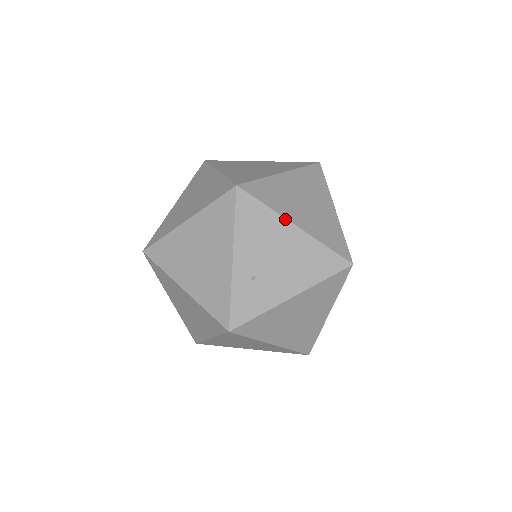
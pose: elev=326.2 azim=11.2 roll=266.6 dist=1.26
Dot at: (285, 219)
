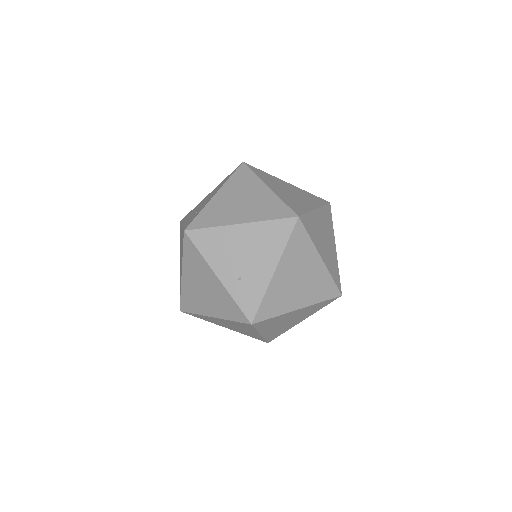
Dot at: (230, 226)
